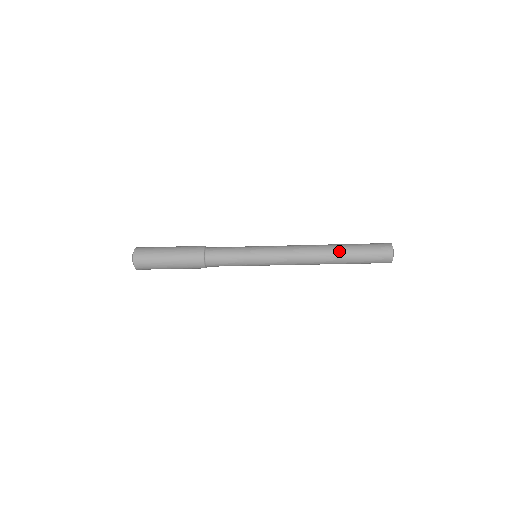
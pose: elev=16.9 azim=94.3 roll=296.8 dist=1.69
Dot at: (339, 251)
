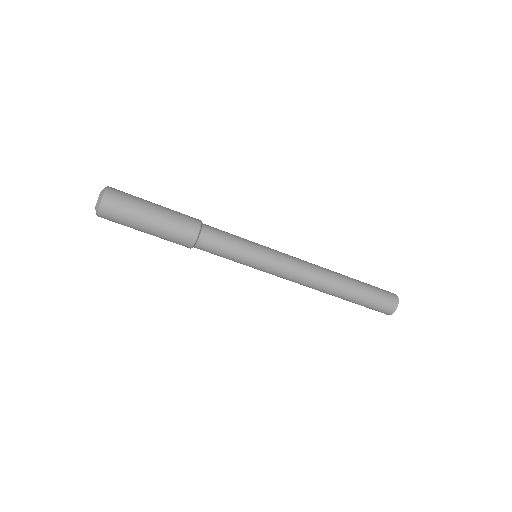
Dot at: (348, 277)
